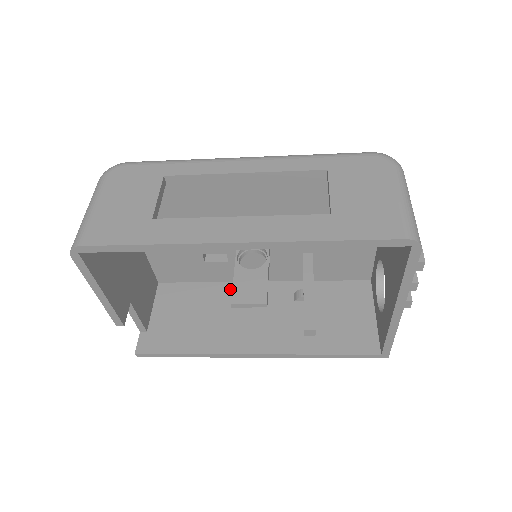
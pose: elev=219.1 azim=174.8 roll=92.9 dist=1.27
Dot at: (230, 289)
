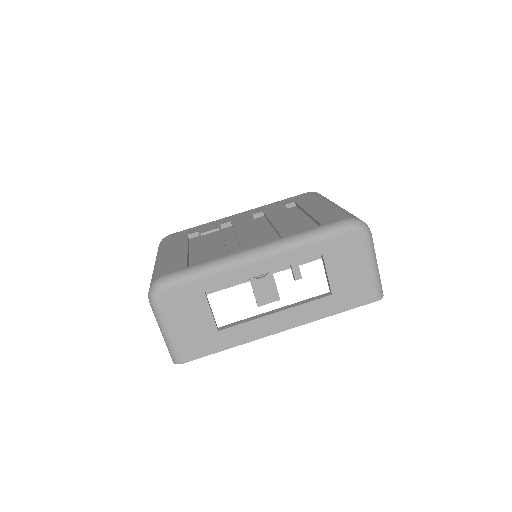
Dot at: occluded
